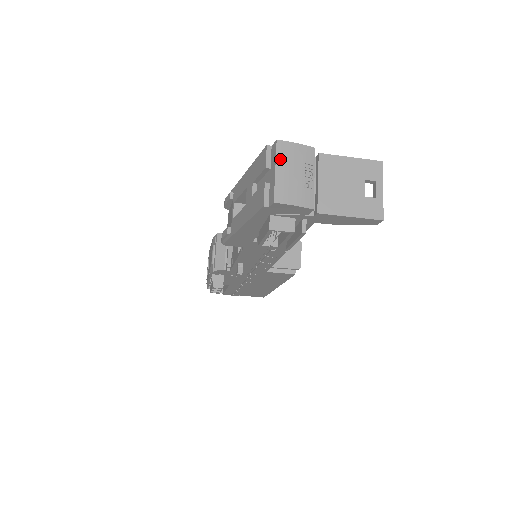
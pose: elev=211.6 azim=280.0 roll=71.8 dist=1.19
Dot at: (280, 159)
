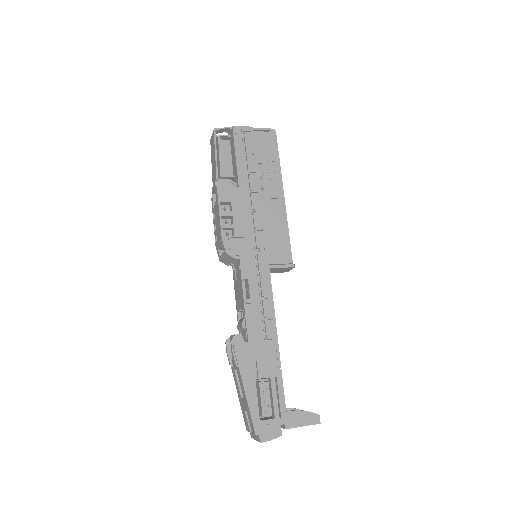
Dot at: occluded
